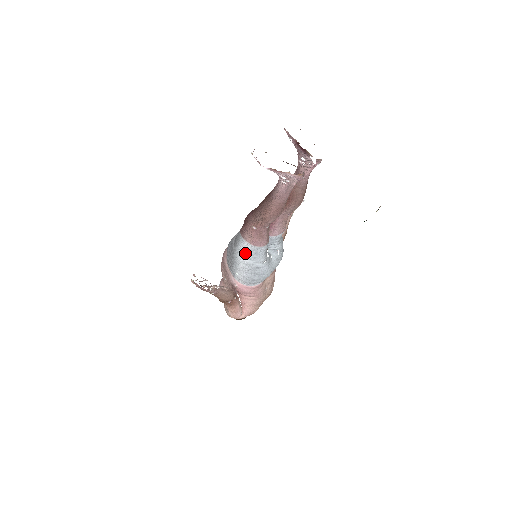
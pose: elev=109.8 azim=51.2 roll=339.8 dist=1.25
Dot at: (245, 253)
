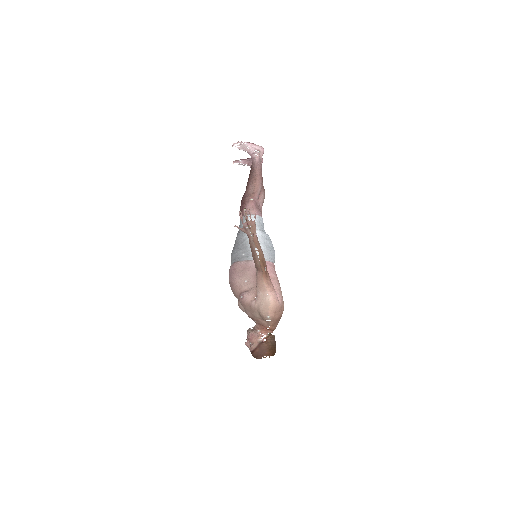
Dot at: occluded
